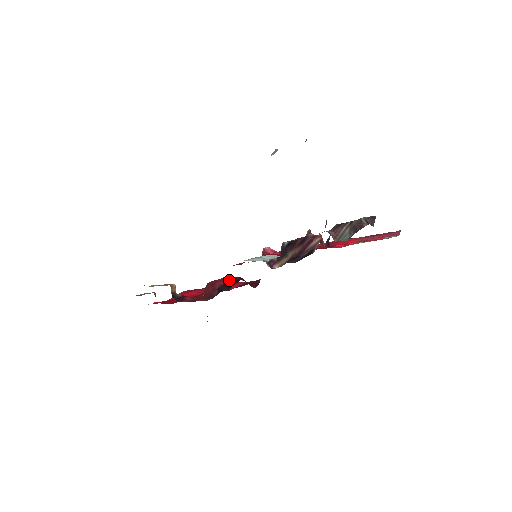
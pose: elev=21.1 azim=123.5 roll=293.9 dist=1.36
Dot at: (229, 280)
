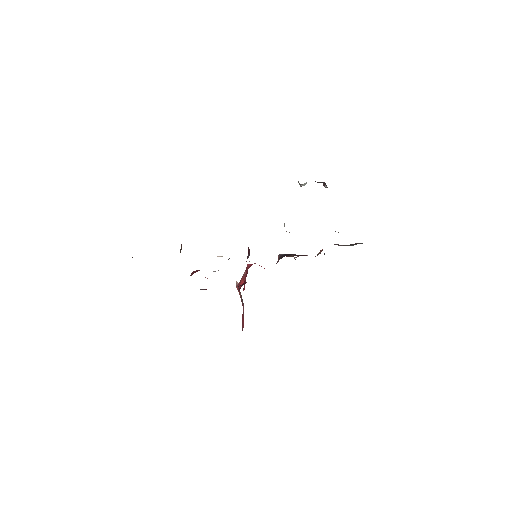
Dot at: occluded
